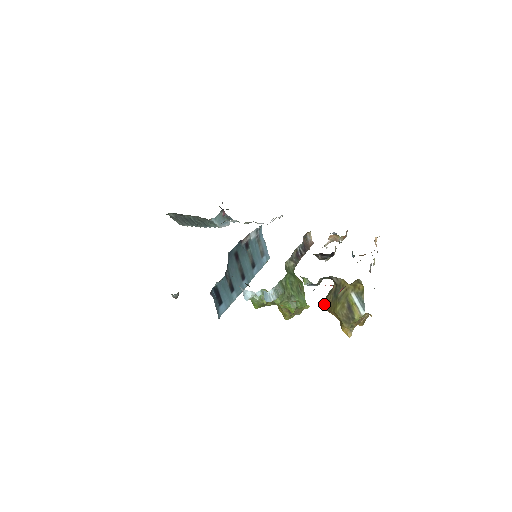
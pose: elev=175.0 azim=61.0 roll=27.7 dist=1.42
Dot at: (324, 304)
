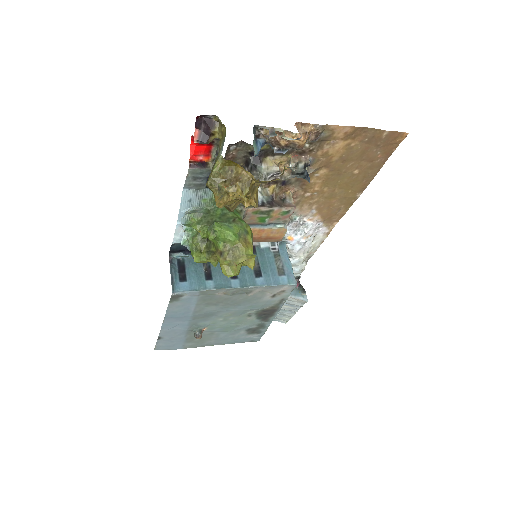
Dot at: occluded
